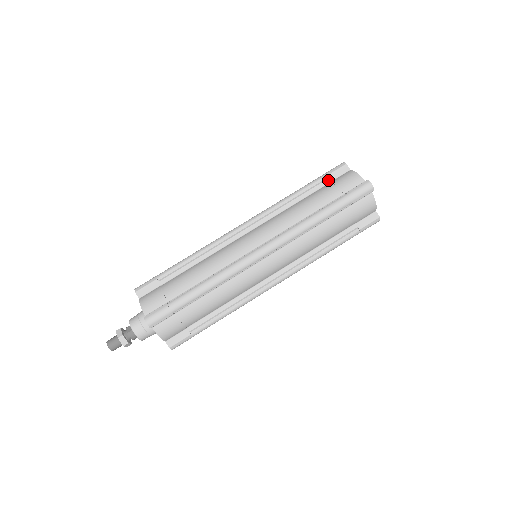
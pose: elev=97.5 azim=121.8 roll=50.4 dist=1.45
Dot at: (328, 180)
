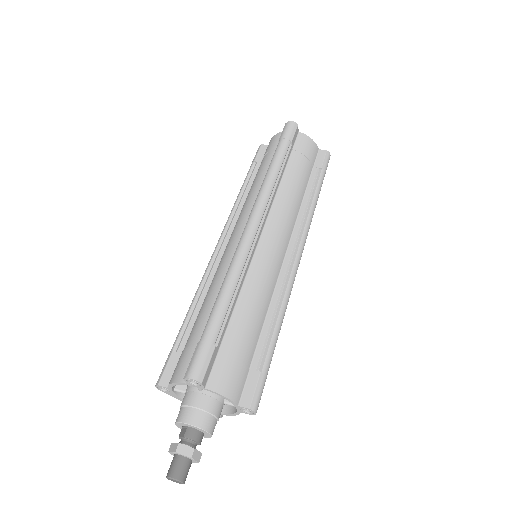
Dot at: (258, 162)
